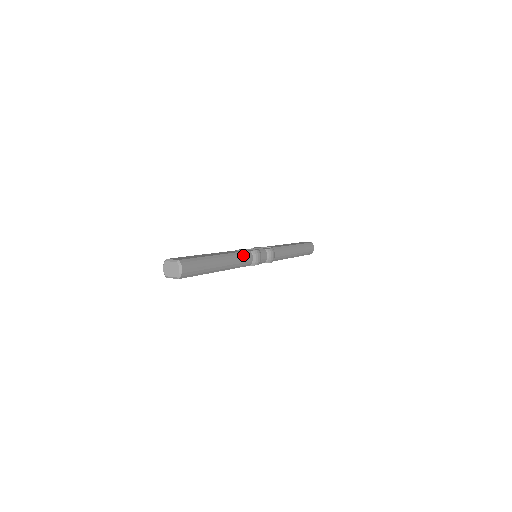
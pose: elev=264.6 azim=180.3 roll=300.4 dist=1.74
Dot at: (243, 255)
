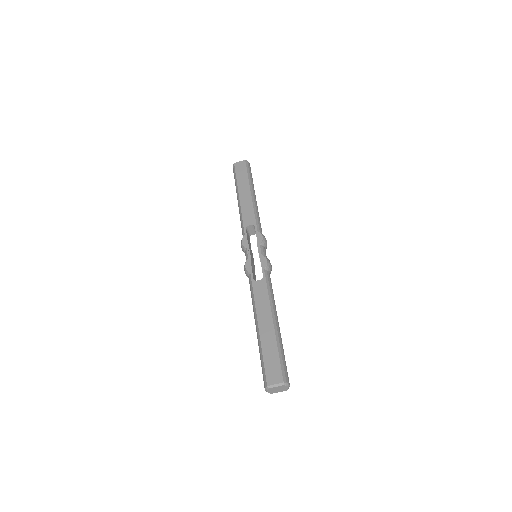
Dot at: (270, 285)
